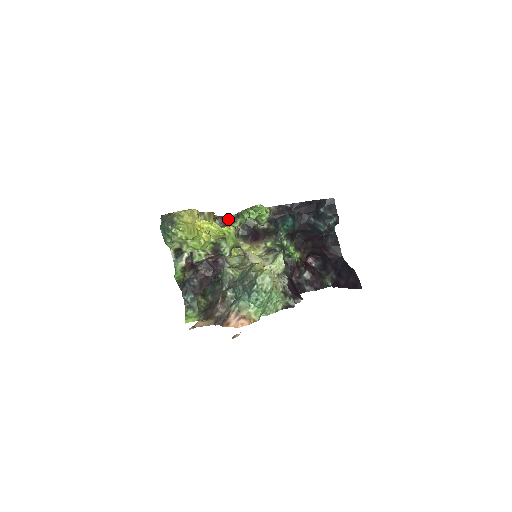
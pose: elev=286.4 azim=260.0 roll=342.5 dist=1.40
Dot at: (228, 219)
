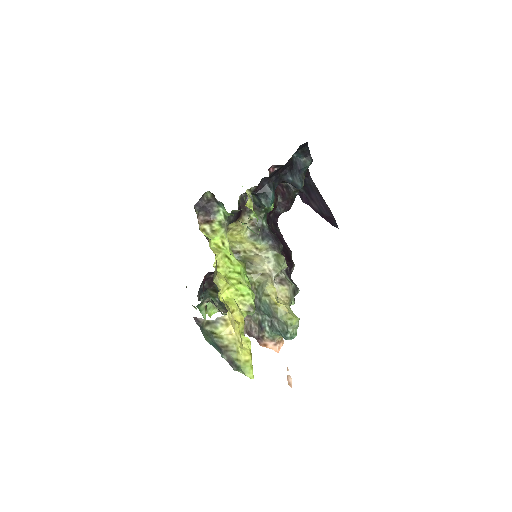
Dot at: (206, 206)
